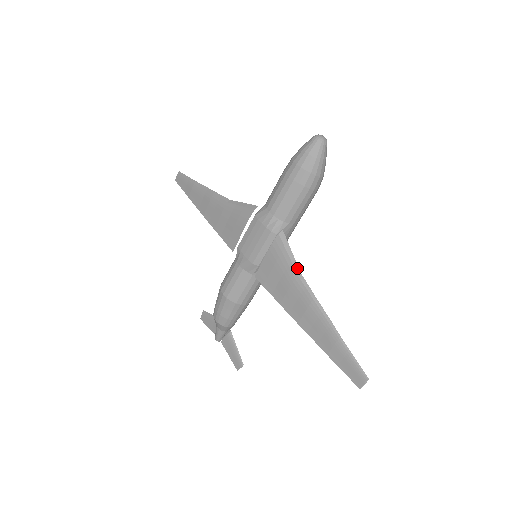
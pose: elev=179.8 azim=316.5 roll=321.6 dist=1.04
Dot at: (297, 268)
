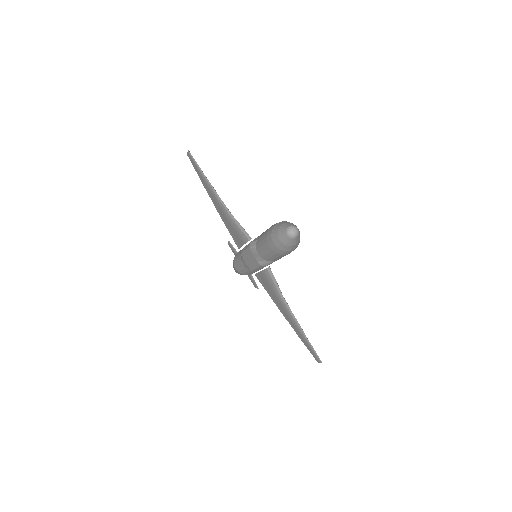
Dot at: (280, 292)
